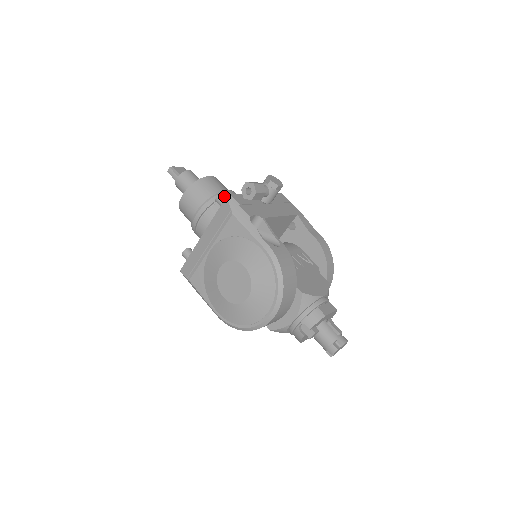
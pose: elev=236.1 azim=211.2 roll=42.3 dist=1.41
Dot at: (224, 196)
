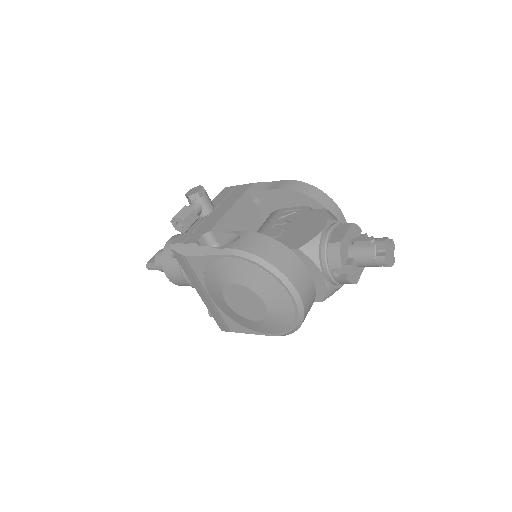
Dot at: occluded
